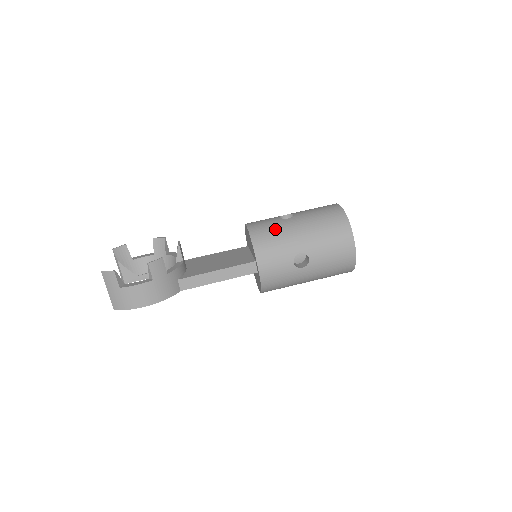
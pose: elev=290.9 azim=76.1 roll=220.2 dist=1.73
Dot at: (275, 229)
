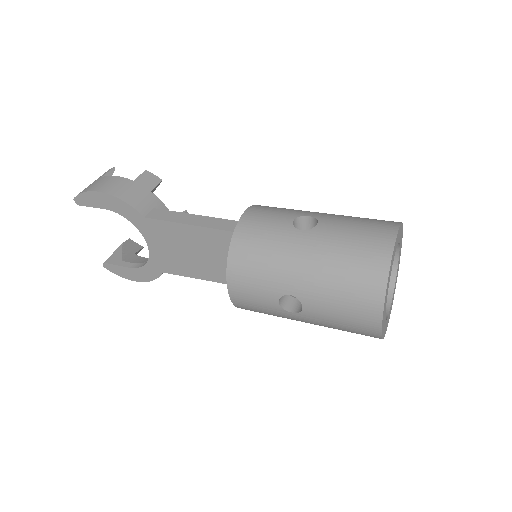
Dot at: occluded
